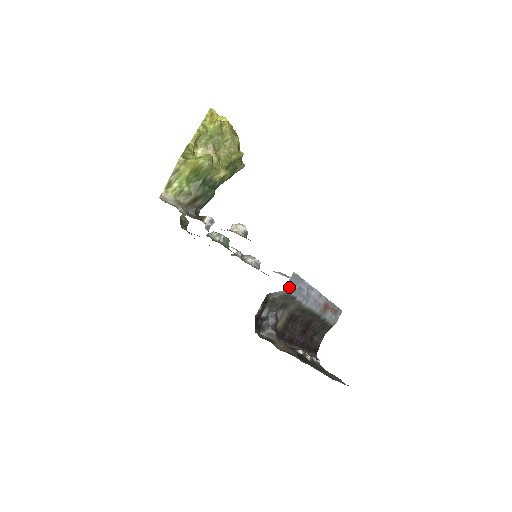
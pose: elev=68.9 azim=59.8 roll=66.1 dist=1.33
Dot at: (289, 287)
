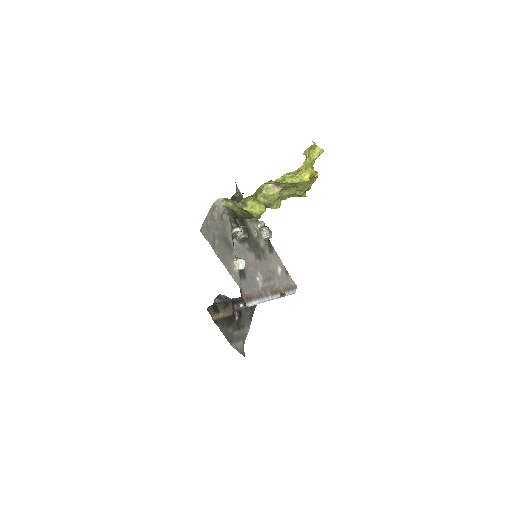
Dot at: (241, 308)
